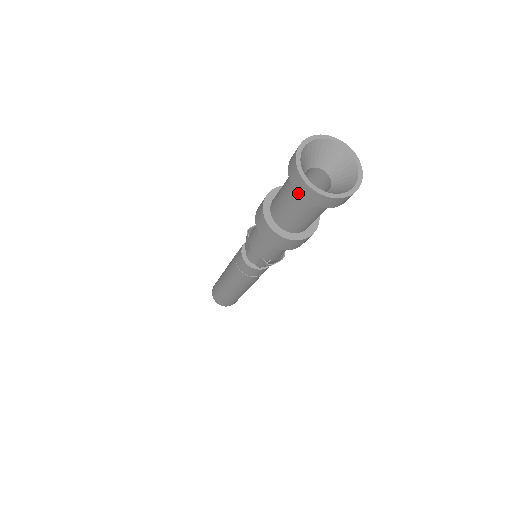
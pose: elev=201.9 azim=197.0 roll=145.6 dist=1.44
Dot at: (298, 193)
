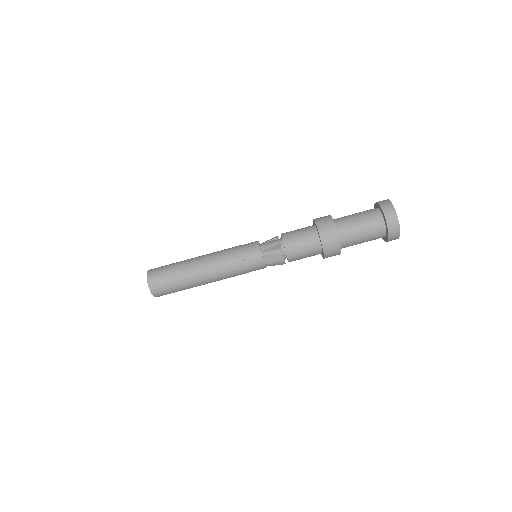
Dot at: (380, 205)
